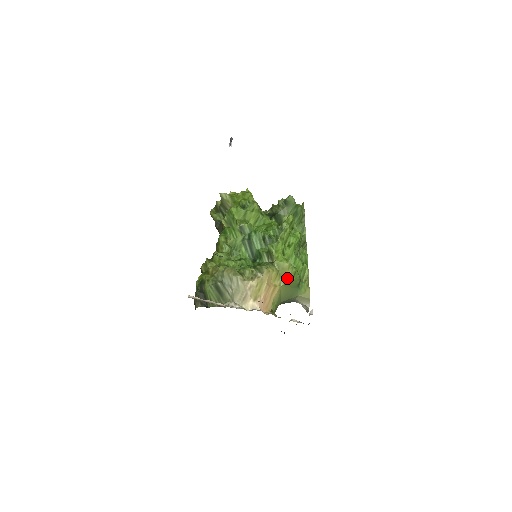
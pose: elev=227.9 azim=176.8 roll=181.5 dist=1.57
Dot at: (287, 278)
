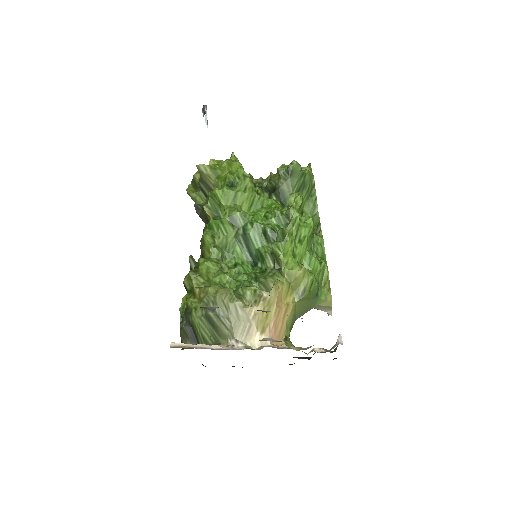
Dot at: (302, 291)
